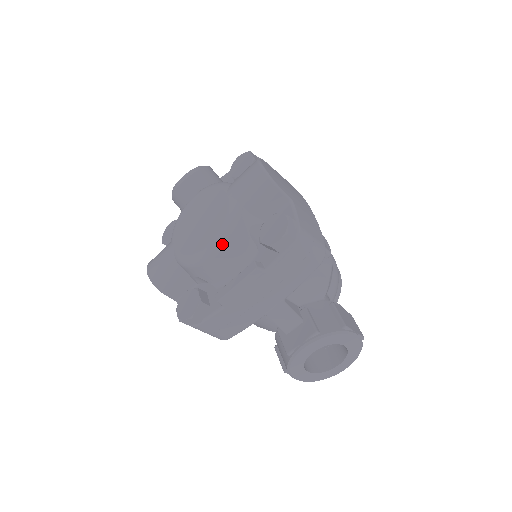
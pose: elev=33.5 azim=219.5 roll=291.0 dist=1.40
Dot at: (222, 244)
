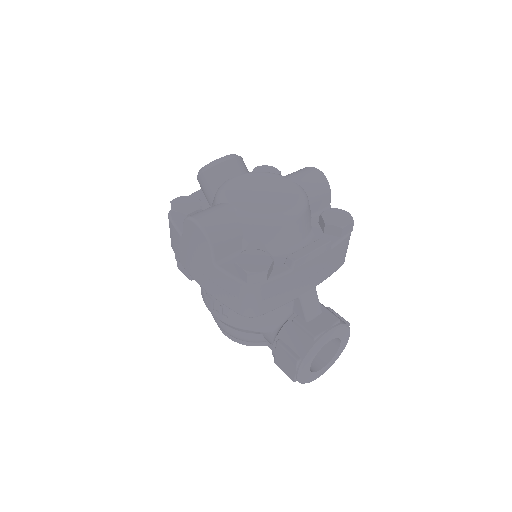
Dot at: (301, 213)
